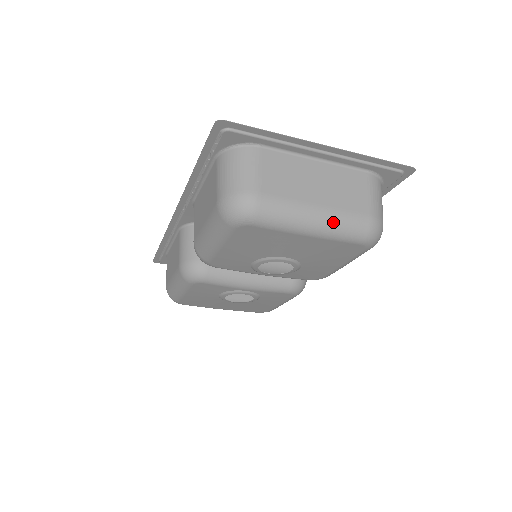
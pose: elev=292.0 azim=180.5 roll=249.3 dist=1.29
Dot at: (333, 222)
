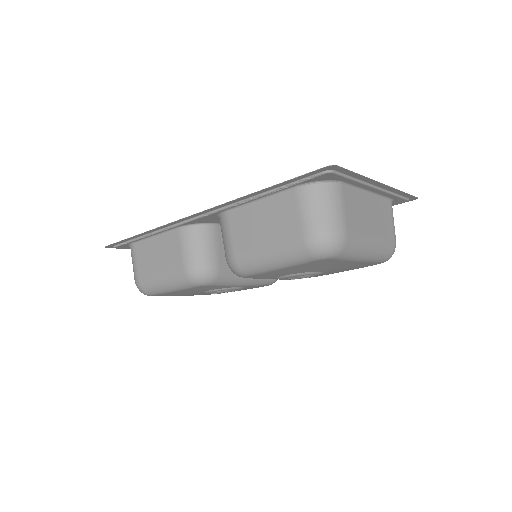
Dot at: (378, 250)
